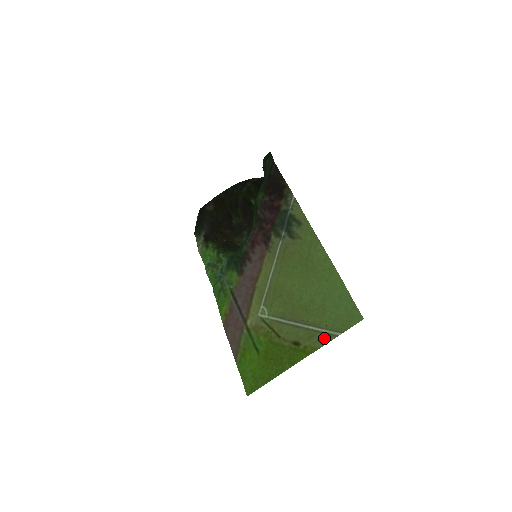
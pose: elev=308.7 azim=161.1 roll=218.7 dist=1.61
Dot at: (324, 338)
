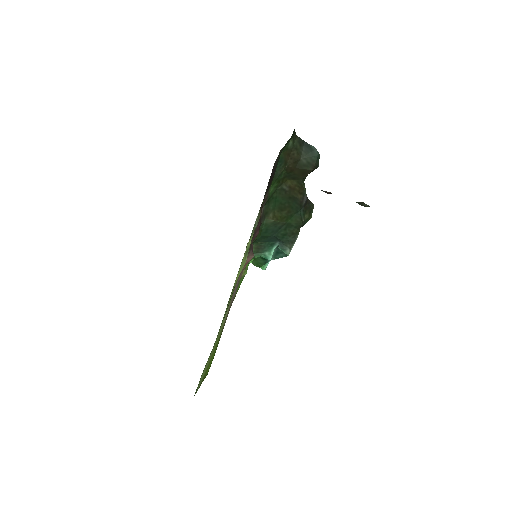
Dot at: (200, 383)
